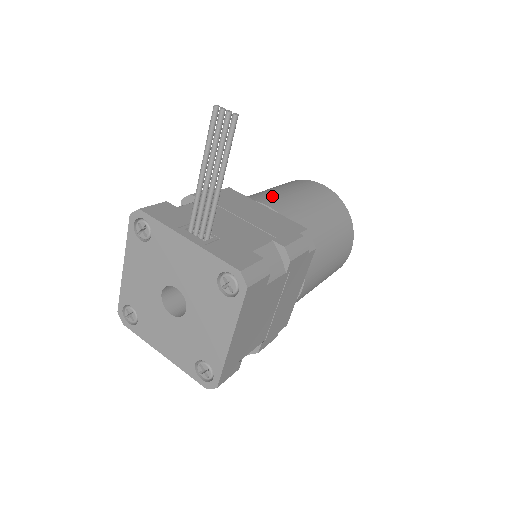
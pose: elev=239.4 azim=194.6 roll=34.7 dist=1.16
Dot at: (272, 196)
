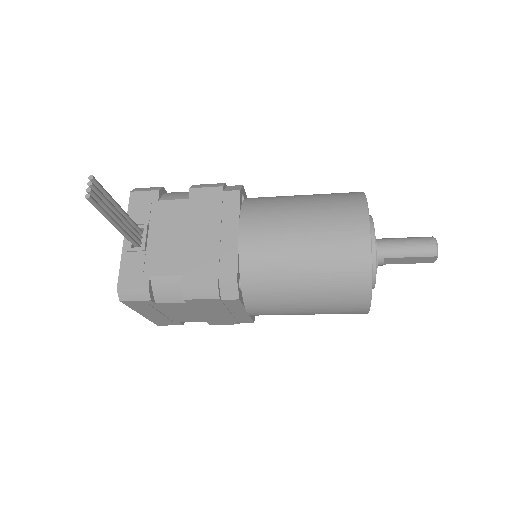
Dot at: (267, 221)
